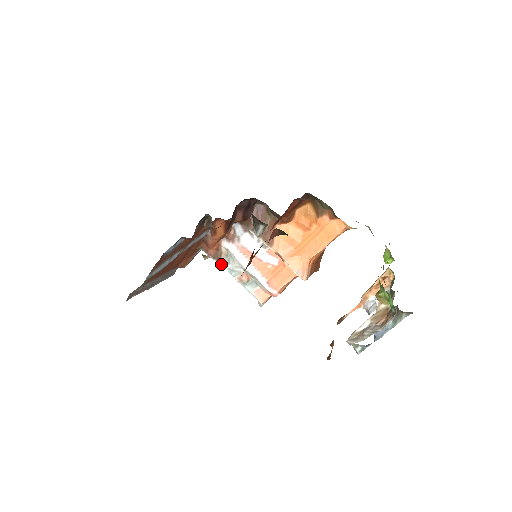
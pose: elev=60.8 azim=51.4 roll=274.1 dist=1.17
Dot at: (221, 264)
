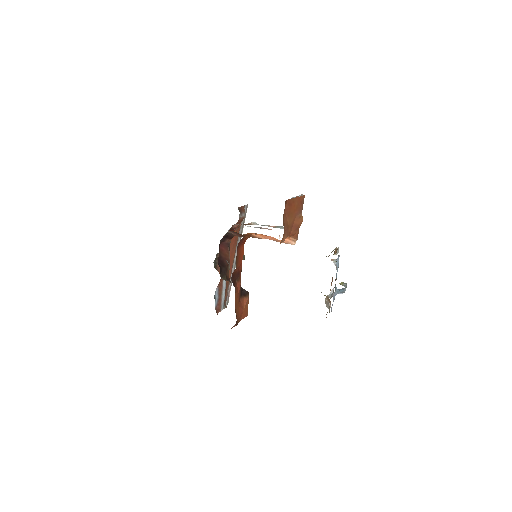
Dot at: occluded
